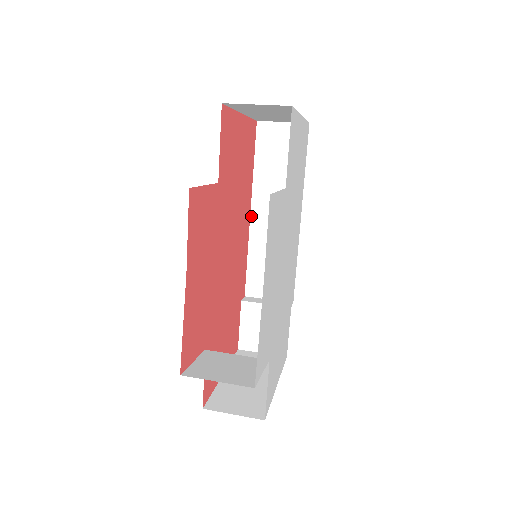
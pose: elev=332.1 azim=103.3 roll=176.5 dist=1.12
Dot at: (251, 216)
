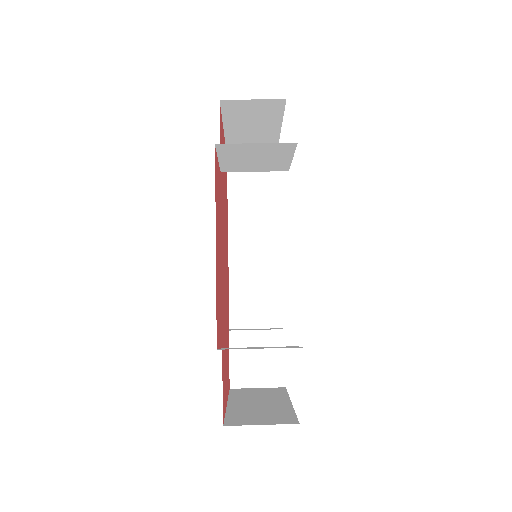
Dot at: (229, 243)
